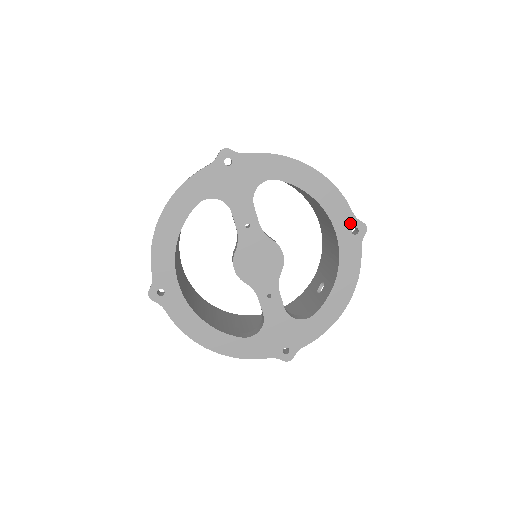
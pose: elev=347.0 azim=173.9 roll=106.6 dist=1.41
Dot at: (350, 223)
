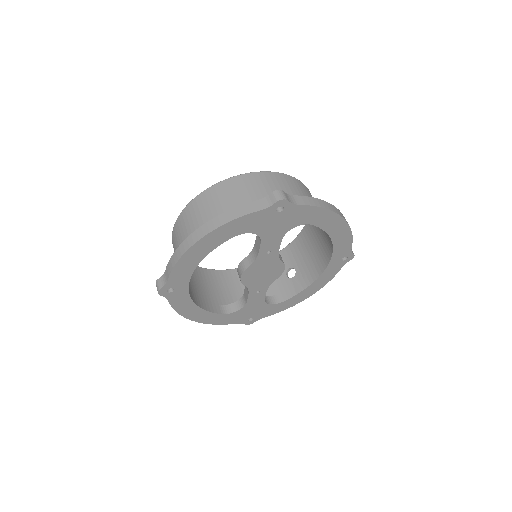
Dot at: (345, 254)
